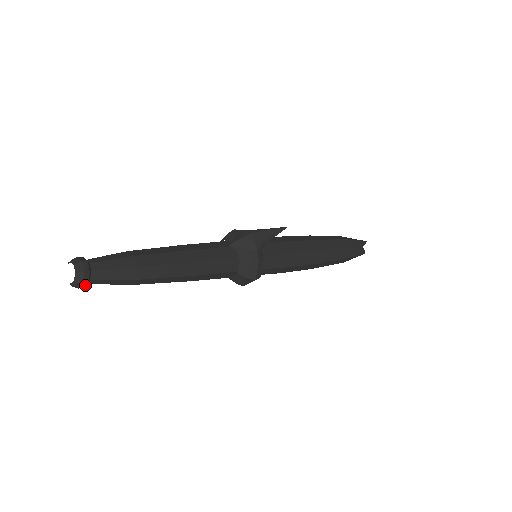
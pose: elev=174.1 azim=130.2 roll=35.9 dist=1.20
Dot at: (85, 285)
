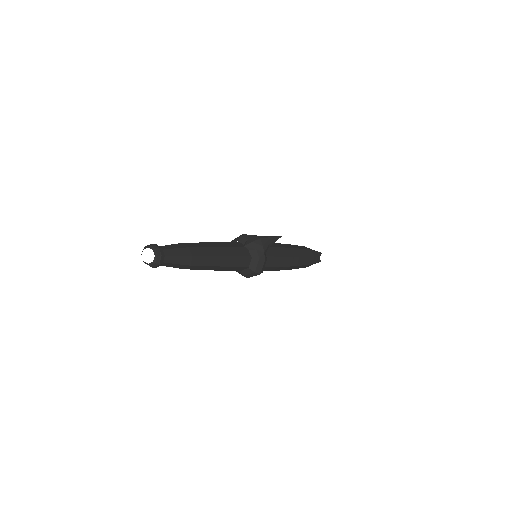
Dot at: (158, 266)
